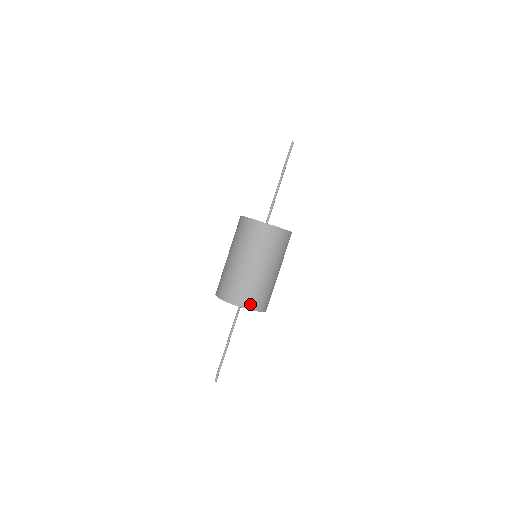
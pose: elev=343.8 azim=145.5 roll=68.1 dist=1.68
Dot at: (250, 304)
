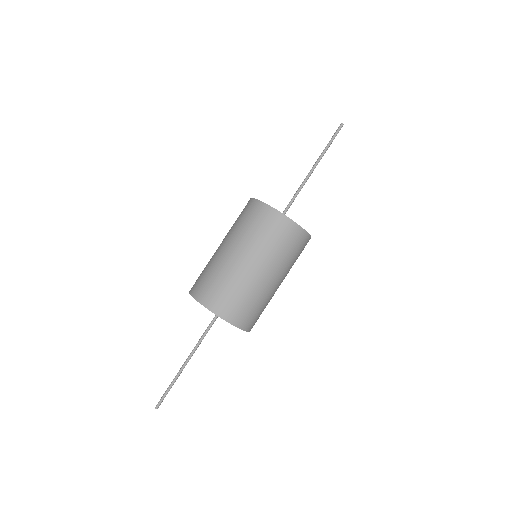
Dot at: (244, 322)
